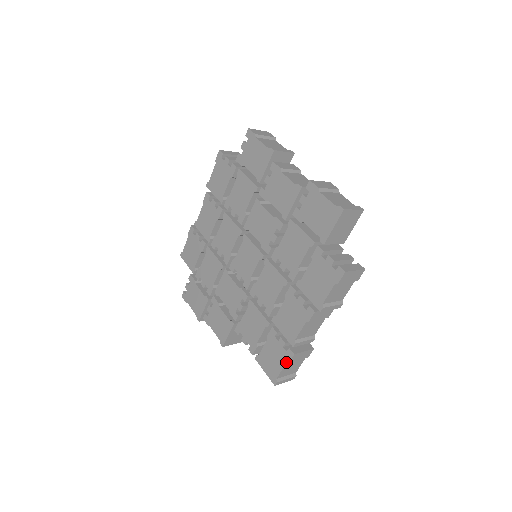
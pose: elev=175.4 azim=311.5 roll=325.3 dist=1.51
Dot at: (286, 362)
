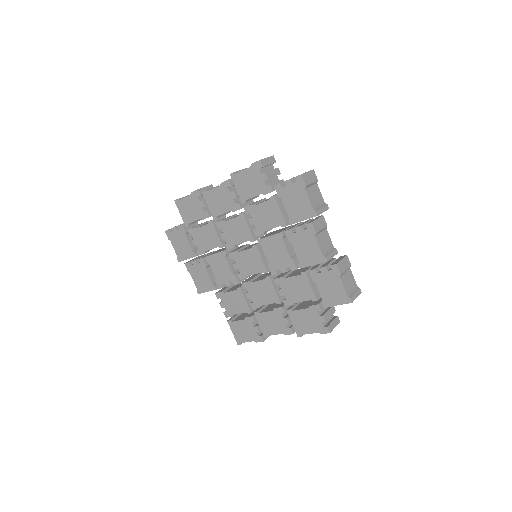
Dot at: (254, 341)
